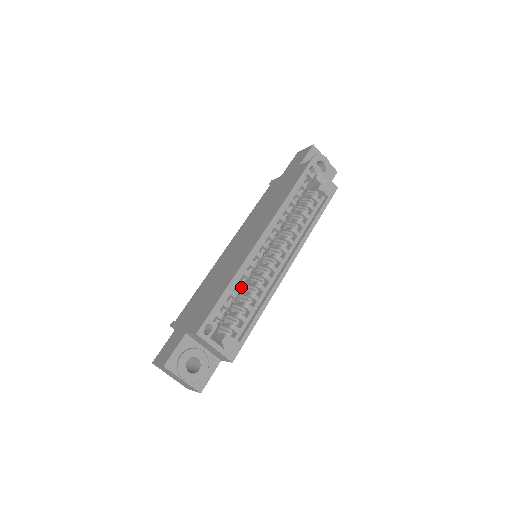
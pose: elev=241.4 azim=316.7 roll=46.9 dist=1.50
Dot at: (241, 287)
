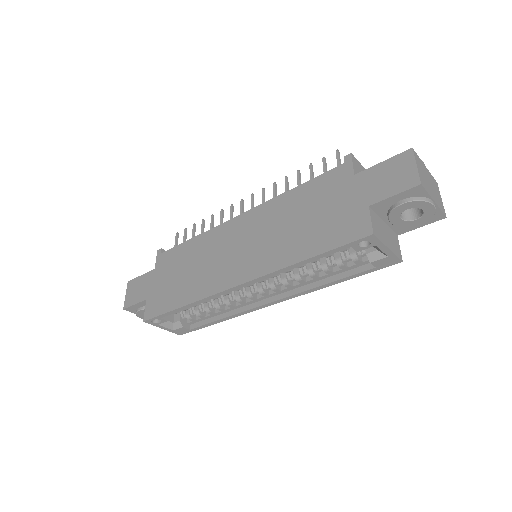
Dot at: occluded
